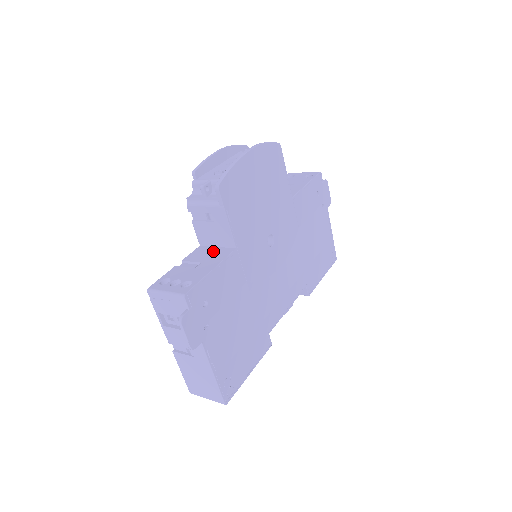
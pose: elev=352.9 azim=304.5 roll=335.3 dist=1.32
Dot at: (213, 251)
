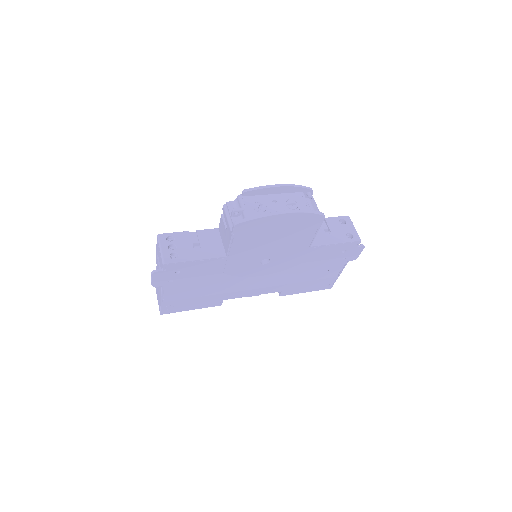
Dot at: (216, 243)
